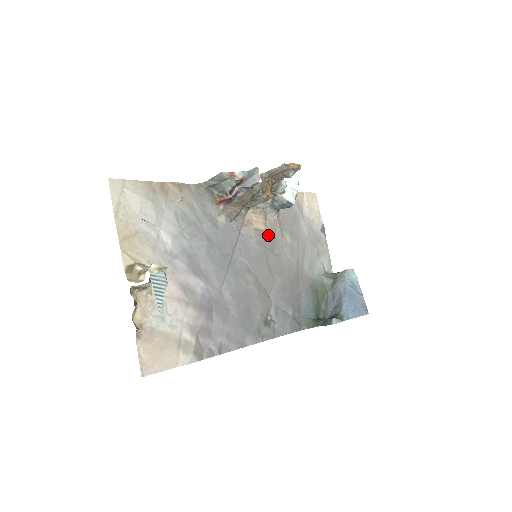
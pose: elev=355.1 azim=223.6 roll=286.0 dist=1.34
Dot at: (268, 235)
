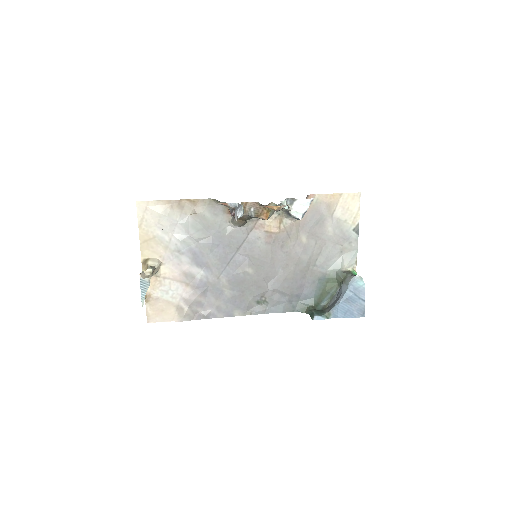
Dot at: (280, 236)
